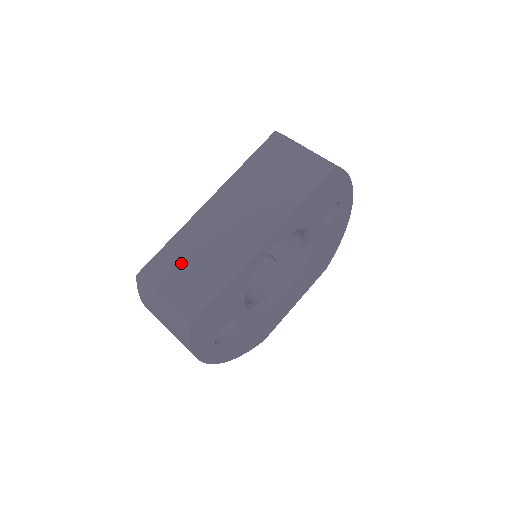
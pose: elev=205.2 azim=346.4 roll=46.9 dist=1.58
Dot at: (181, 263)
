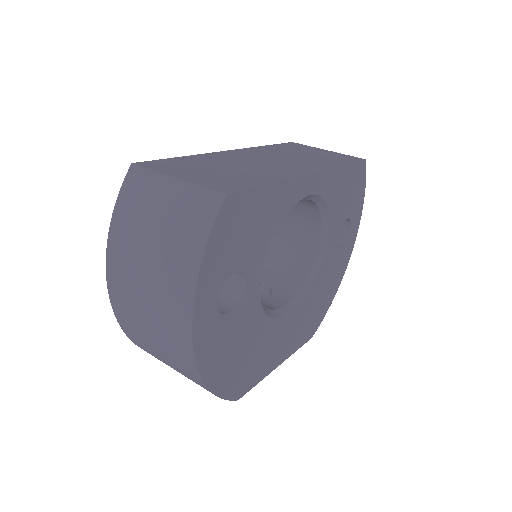
Dot at: (202, 166)
